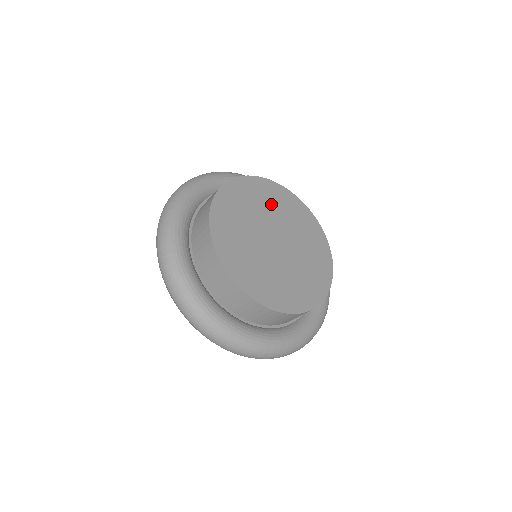
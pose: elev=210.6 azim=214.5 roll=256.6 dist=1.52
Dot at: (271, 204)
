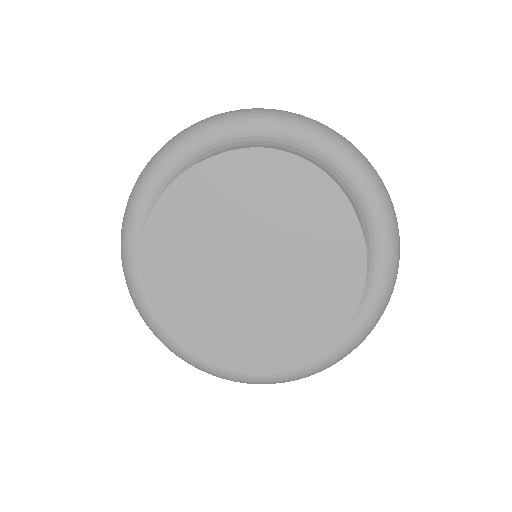
Dot at: (217, 210)
